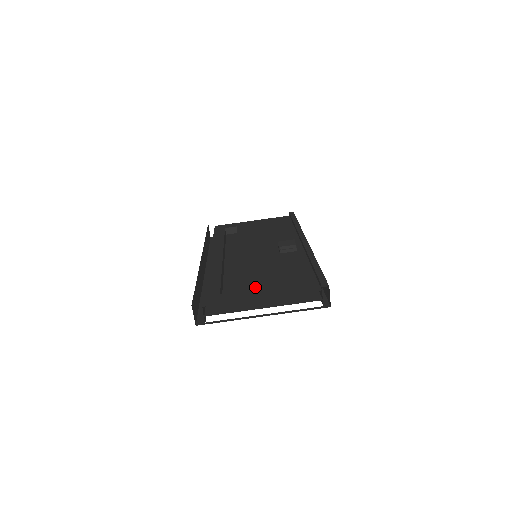
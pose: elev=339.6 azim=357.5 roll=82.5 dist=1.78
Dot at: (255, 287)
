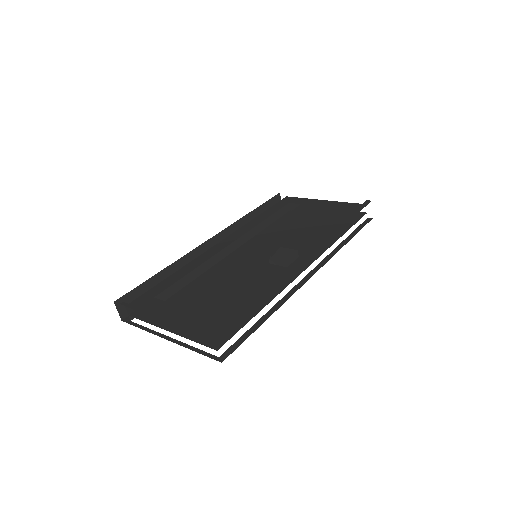
Dot at: (184, 303)
